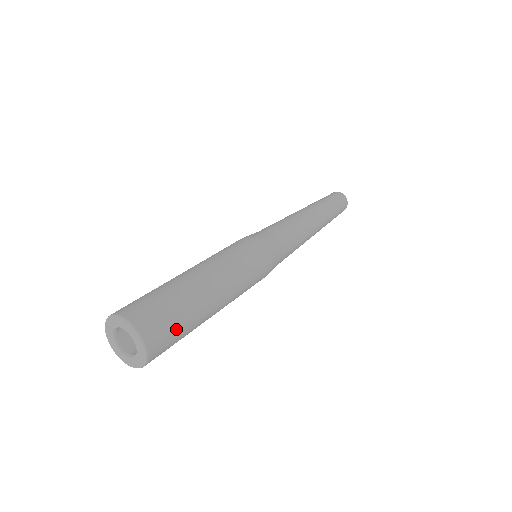
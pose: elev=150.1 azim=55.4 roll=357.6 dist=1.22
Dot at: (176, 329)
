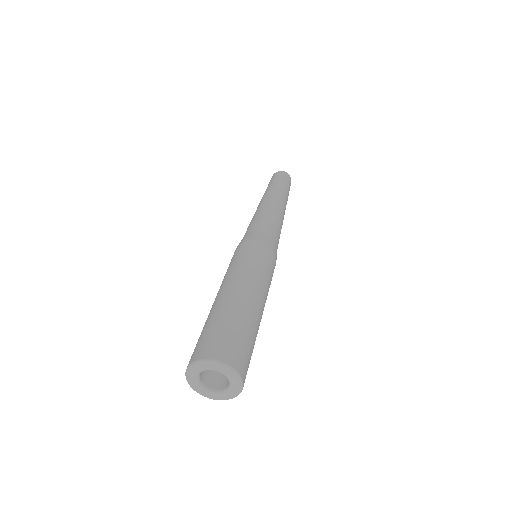
Dot at: (248, 347)
